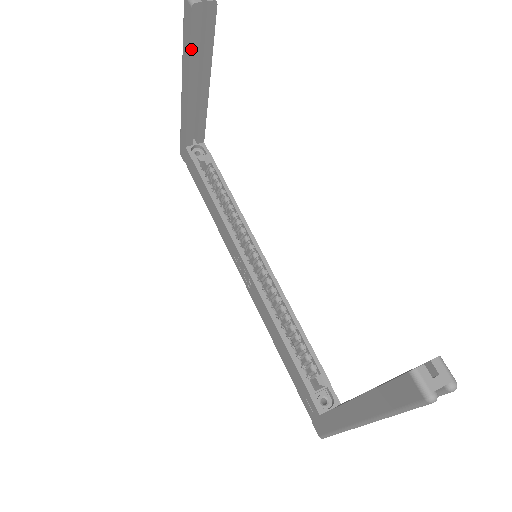
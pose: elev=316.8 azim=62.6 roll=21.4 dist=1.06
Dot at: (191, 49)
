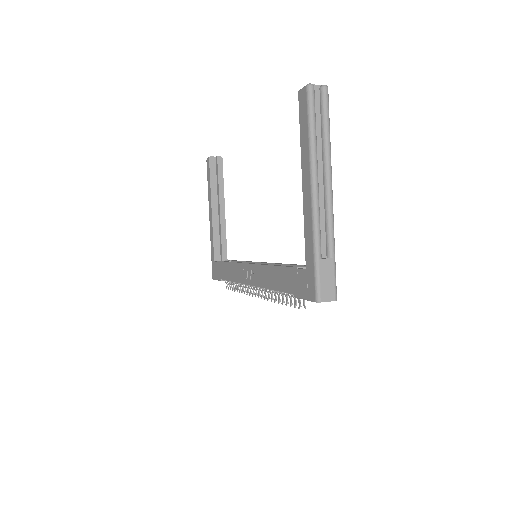
Dot at: (211, 183)
